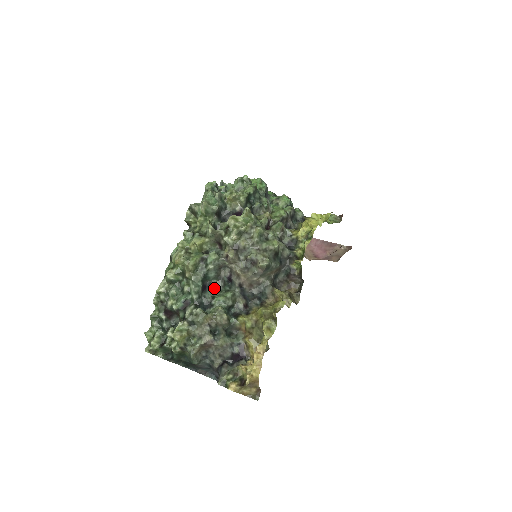
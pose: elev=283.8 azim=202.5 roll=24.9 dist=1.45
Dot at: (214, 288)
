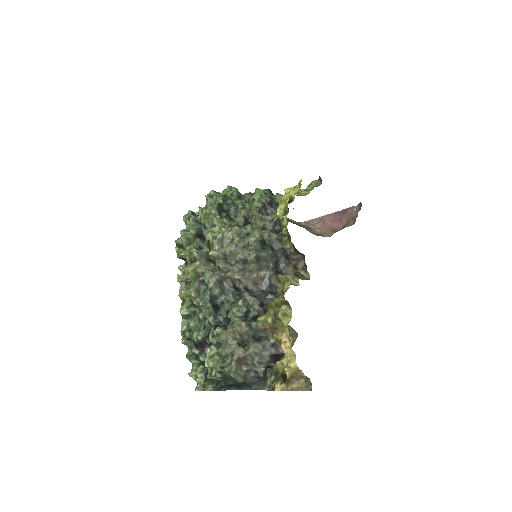
Dot at: (225, 303)
